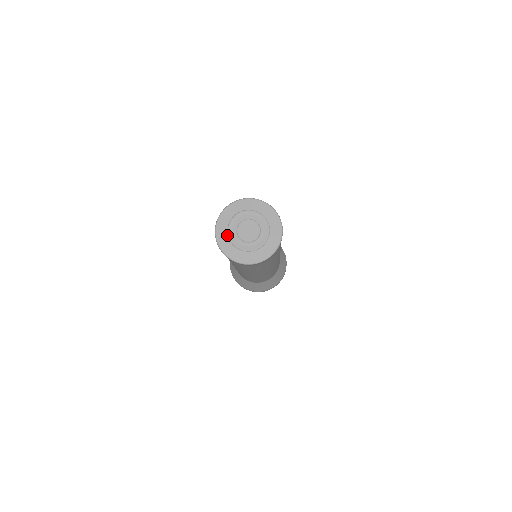
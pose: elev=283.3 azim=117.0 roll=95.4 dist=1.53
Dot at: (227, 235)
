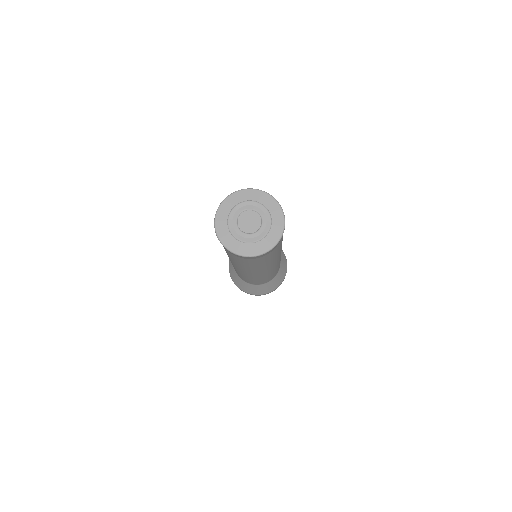
Dot at: (230, 234)
